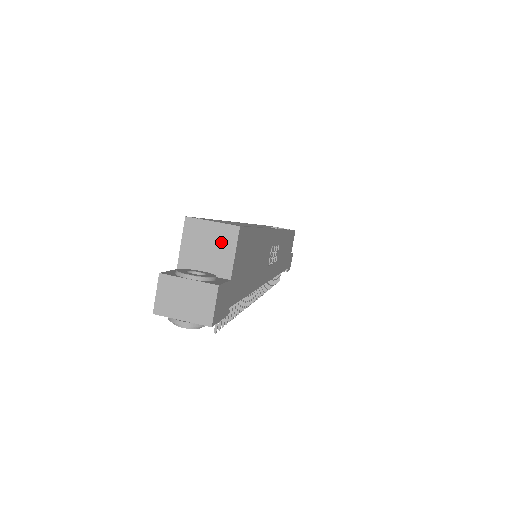
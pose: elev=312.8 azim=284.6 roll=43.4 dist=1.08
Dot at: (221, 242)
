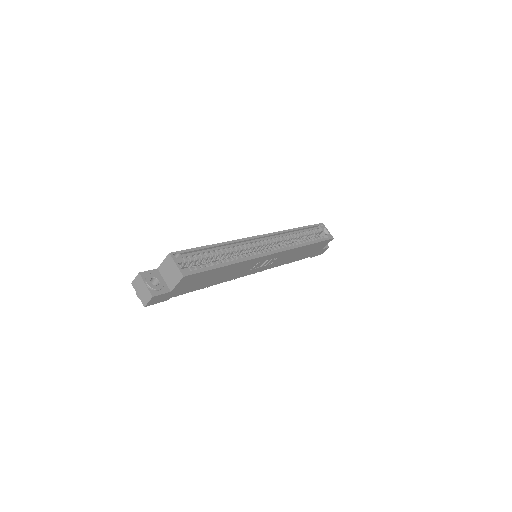
Dot at: (175, 275)
